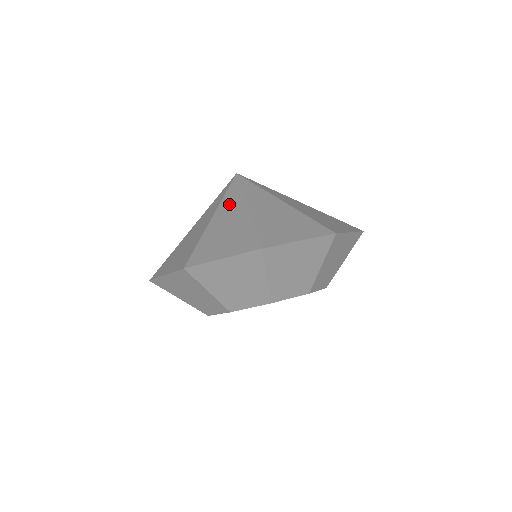
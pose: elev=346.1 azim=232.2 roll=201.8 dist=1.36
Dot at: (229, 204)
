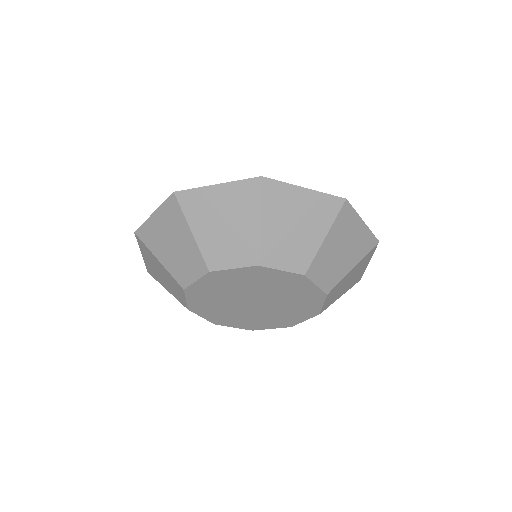
Dot at: occluded
